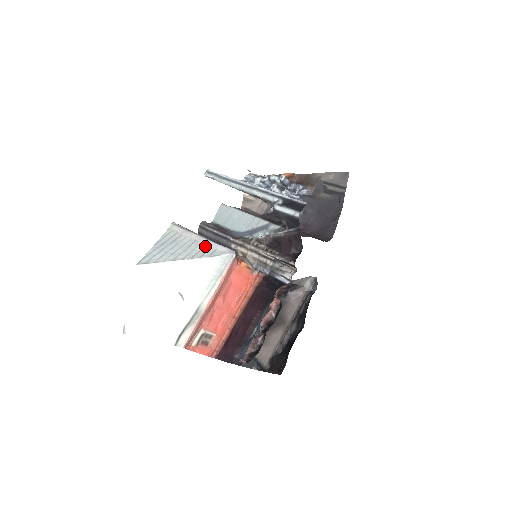
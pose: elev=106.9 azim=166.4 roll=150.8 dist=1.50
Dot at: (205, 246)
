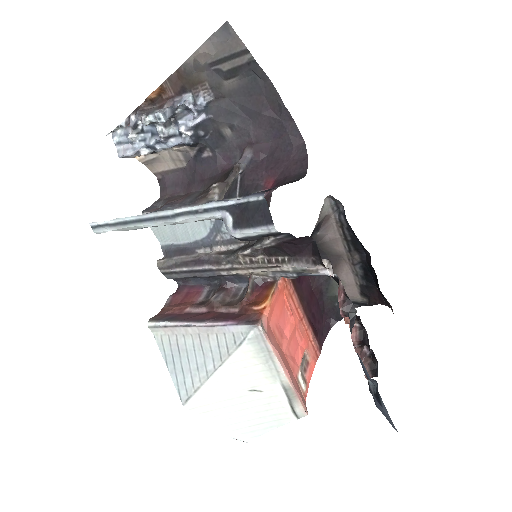
Dot at: (216, 336)
